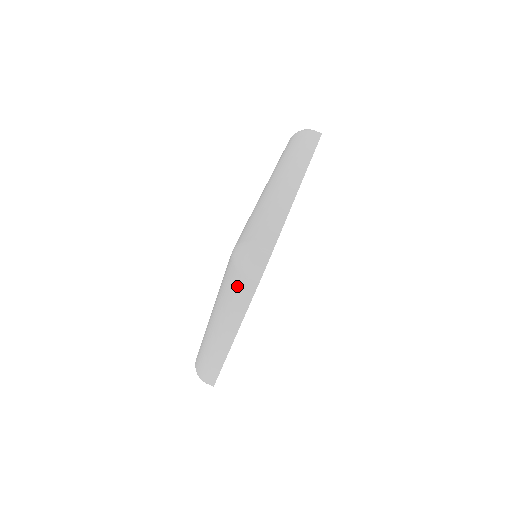
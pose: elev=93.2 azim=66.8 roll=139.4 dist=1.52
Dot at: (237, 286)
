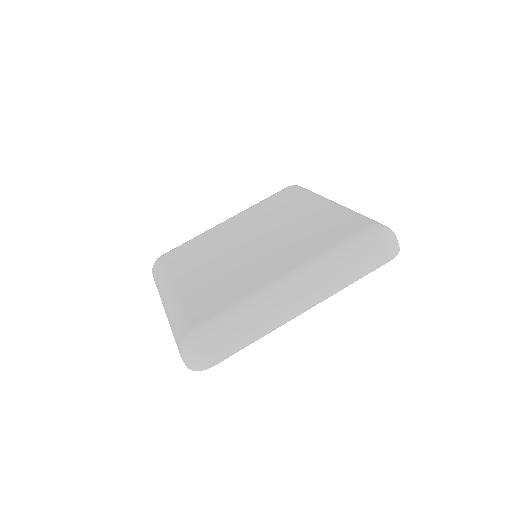
Dot at: (177, 344)
